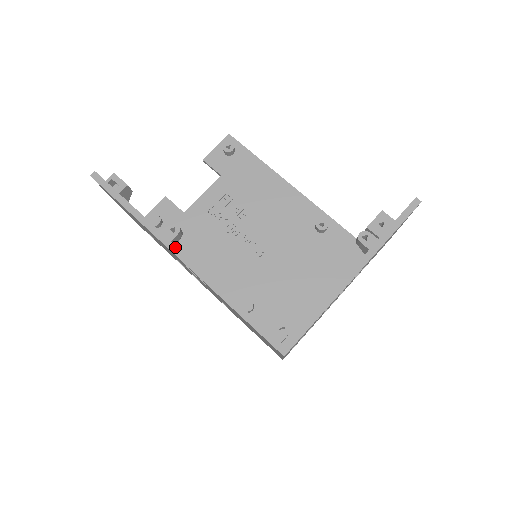
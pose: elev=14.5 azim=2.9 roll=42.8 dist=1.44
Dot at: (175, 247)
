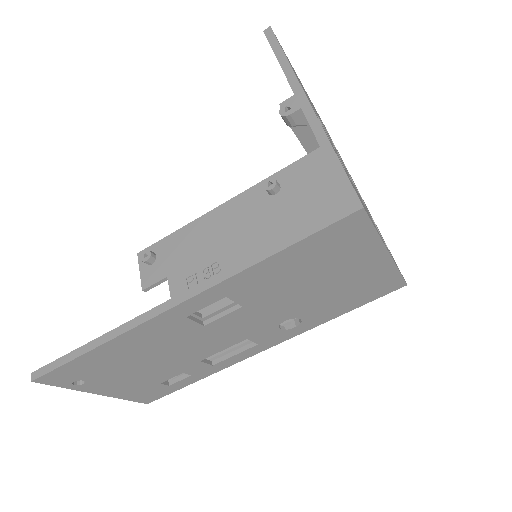
Dot at: (159, 307)
